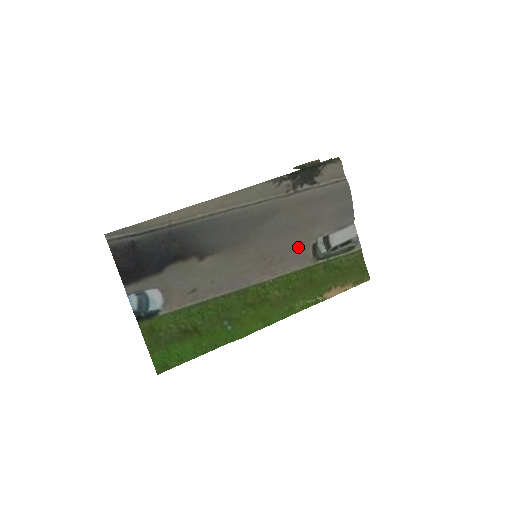
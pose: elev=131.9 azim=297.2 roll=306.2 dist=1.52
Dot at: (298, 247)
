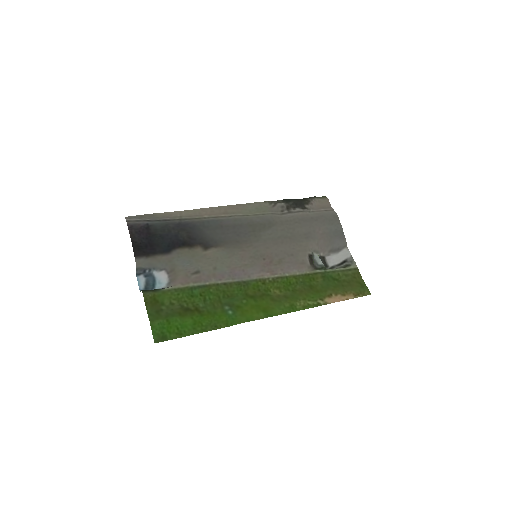
Dot at: (295, 254)
